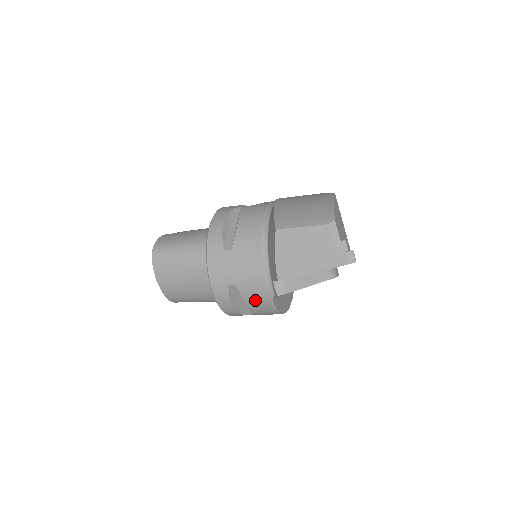
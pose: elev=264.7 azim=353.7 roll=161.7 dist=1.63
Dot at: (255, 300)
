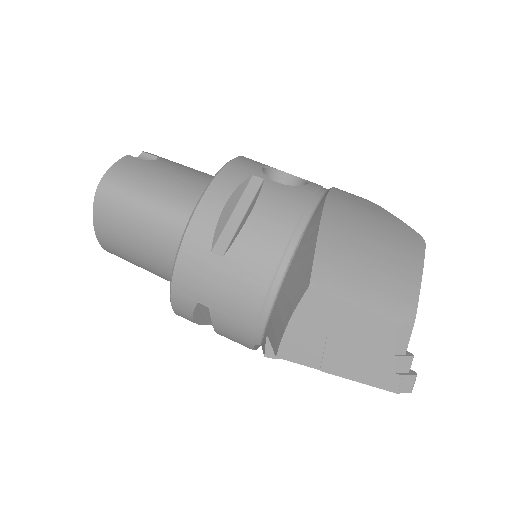
Dot at: (229, 334)
